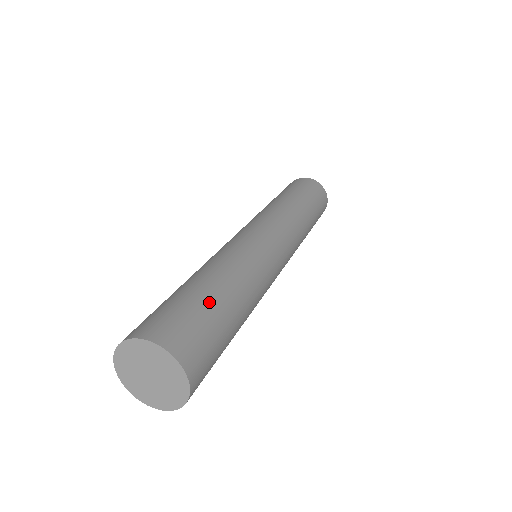
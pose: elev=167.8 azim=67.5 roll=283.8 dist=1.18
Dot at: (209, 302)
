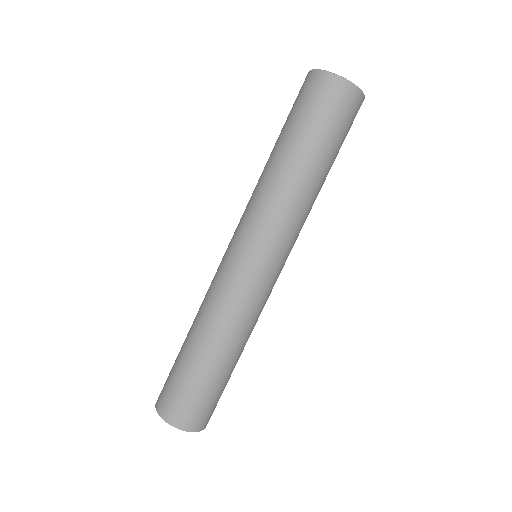
Dot at: (195, 375)
